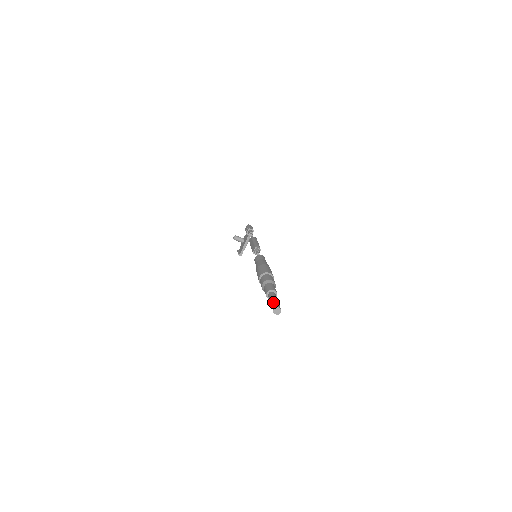
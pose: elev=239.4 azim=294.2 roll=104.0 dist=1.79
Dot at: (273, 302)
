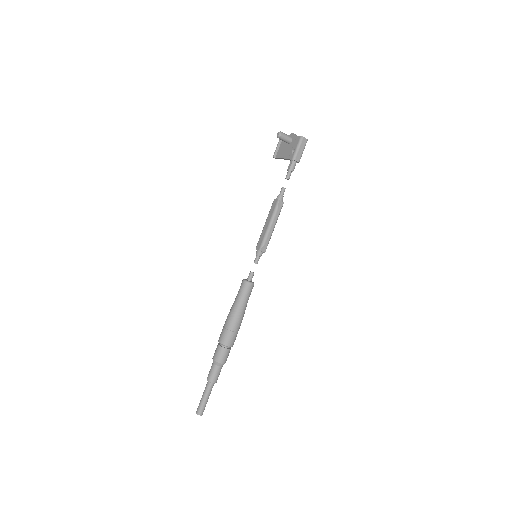
Dot at: (201, 404)
